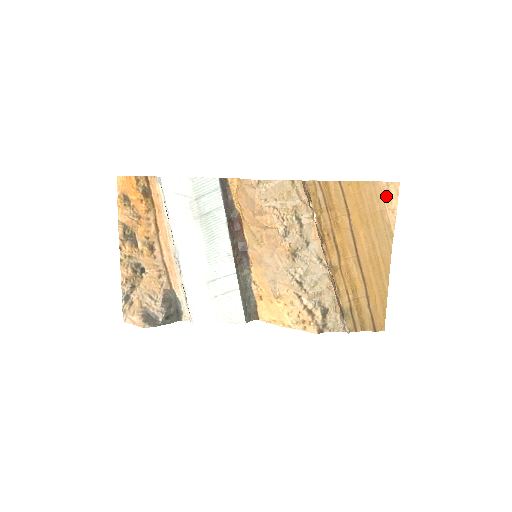
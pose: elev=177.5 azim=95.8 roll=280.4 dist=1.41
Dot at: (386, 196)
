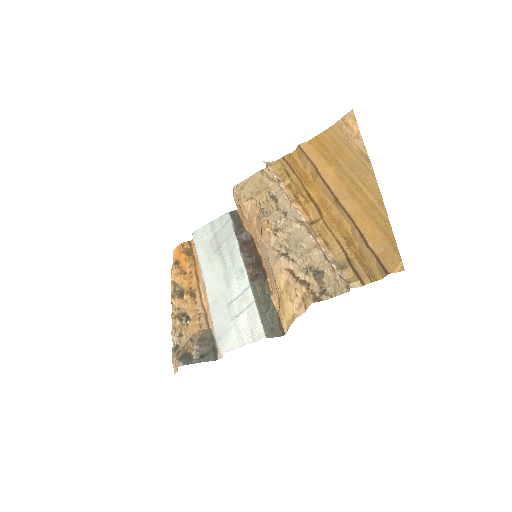
Dot at: (346, 130)
